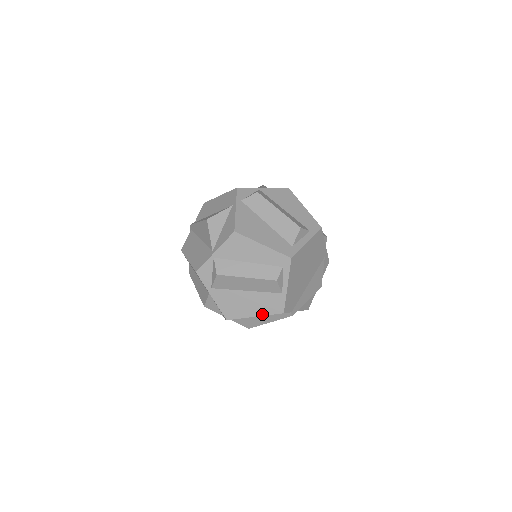
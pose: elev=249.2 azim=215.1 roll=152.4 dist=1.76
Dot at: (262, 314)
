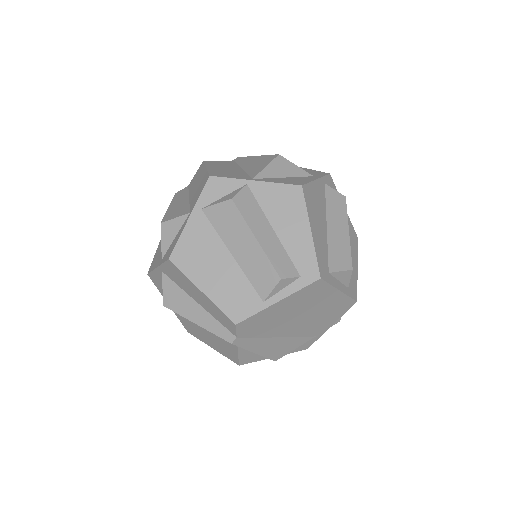
Dot at: (213, 298)
